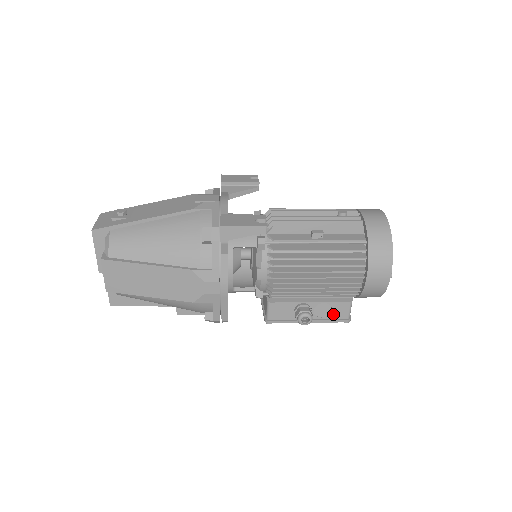
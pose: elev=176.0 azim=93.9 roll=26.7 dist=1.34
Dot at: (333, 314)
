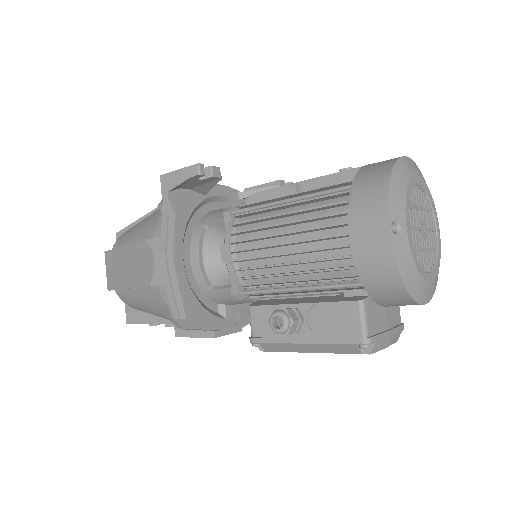
Dot at: (337, 327)
